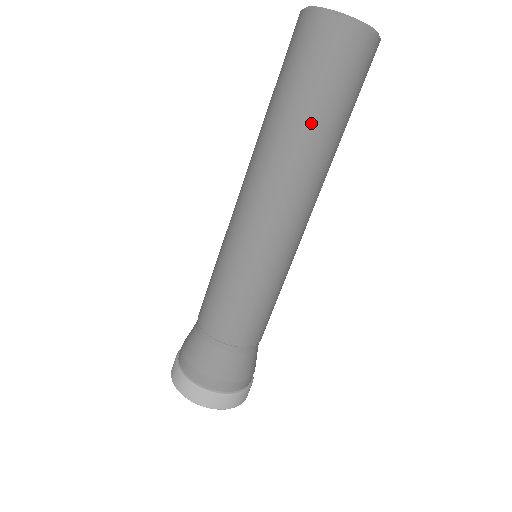
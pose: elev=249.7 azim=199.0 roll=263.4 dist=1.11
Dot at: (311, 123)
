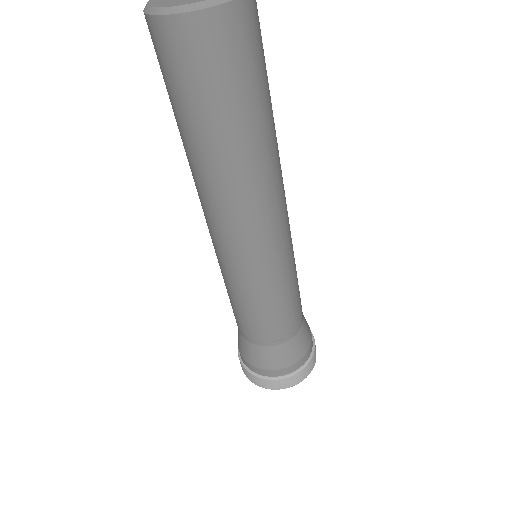
Dot at: (206, 141)
